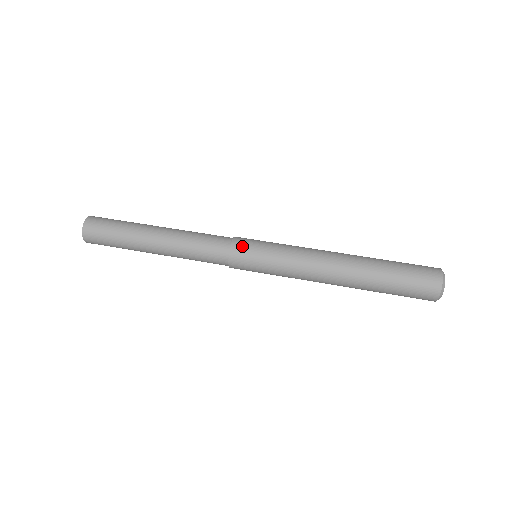
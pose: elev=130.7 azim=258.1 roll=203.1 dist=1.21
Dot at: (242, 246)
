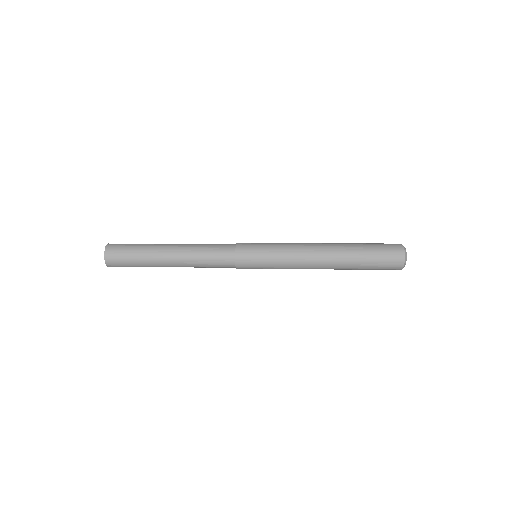
Dot at: (245, 258)
